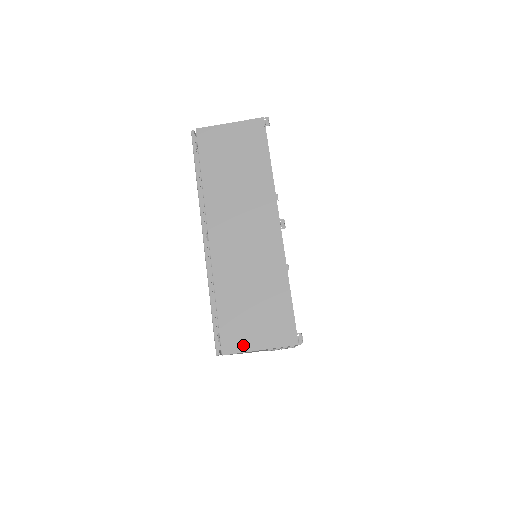
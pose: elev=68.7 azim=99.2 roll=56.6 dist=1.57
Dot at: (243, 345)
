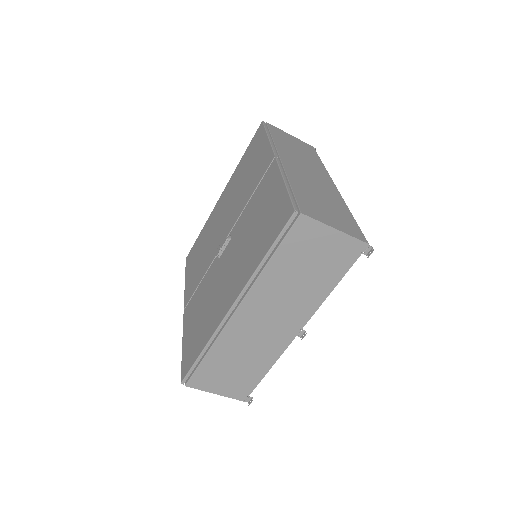
Dot at: (206, 387)
